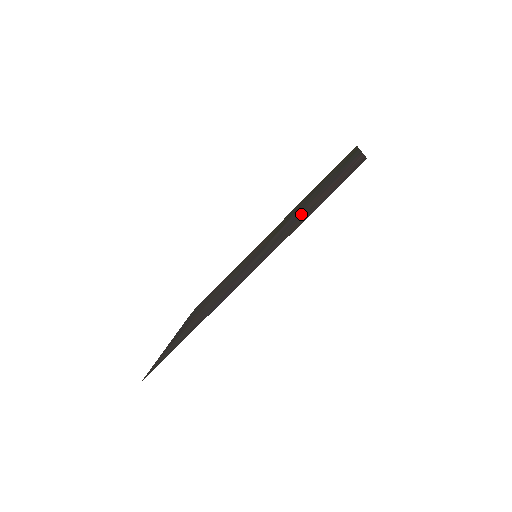
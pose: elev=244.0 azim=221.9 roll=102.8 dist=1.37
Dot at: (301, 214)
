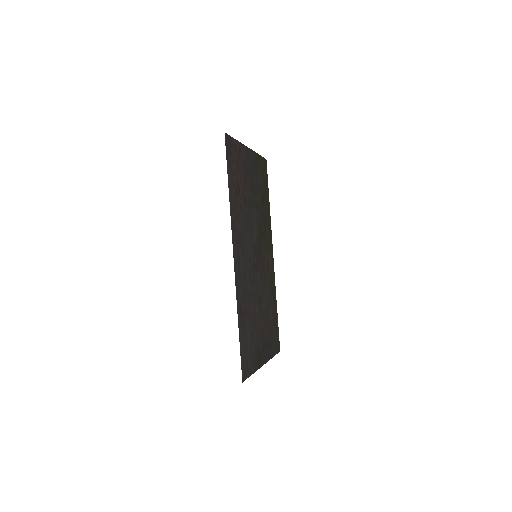
Dot at: (244, 202)
